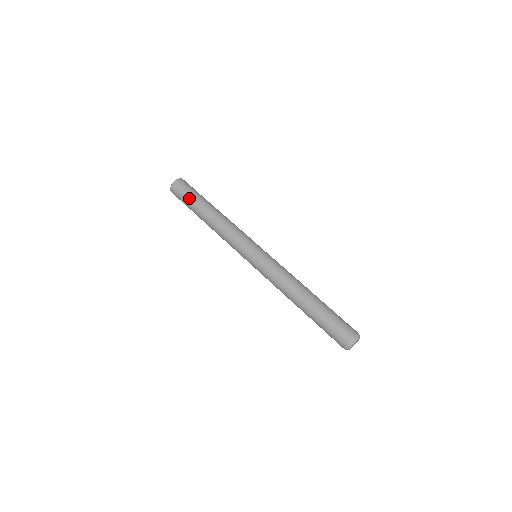
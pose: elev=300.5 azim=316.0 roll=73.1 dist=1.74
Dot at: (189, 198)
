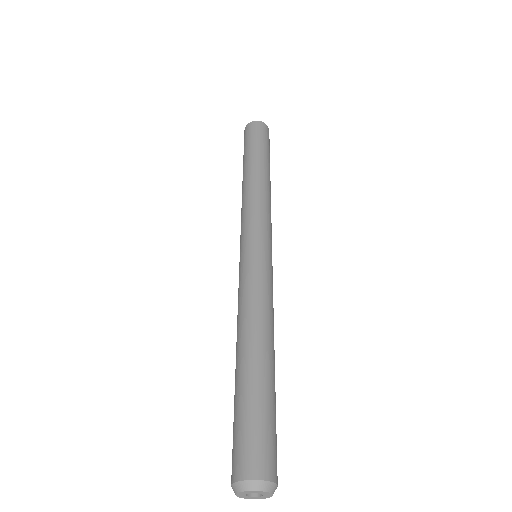
Dot at: (249, 145)
